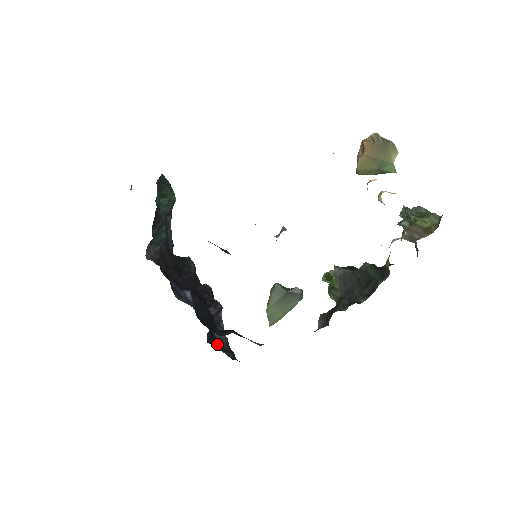
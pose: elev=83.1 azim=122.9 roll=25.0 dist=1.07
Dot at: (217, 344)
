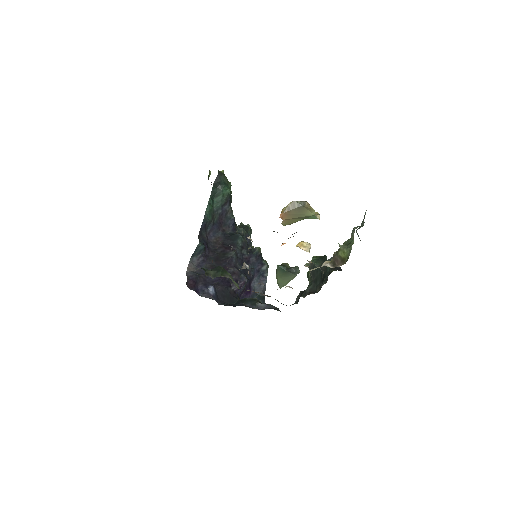
Dot at: (254, 295)
